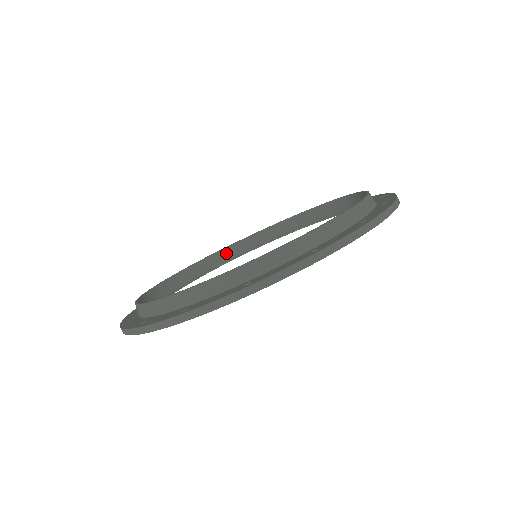
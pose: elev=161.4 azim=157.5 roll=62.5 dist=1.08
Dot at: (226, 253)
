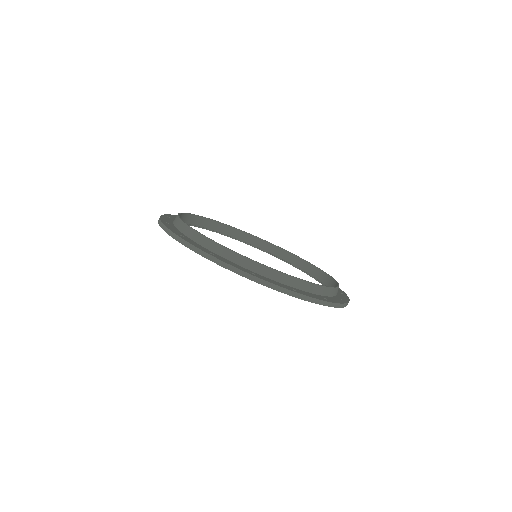
Dot at: (235, 232)
